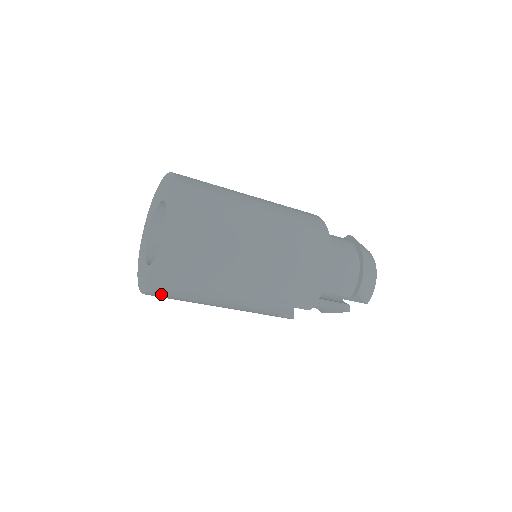
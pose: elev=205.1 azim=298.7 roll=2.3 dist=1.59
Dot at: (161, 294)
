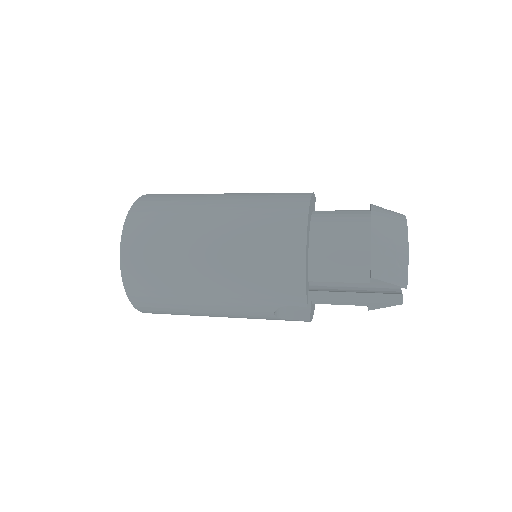
Dot at: (149, 310)
